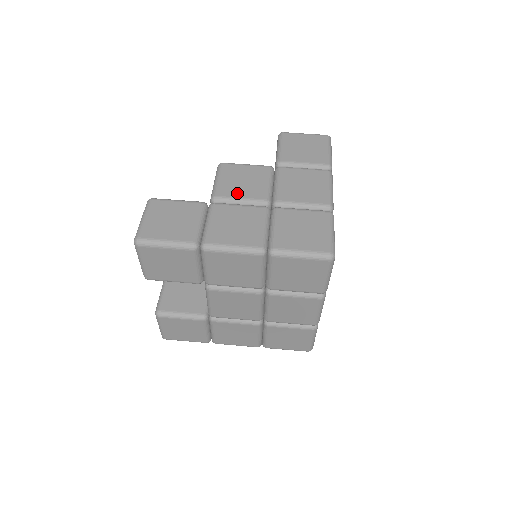
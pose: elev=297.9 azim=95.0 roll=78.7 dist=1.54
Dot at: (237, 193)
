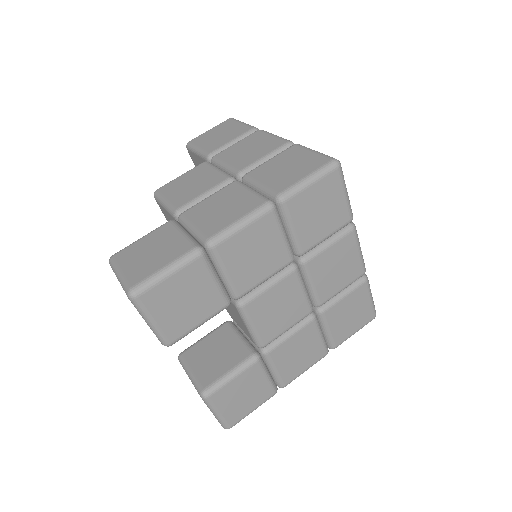
Dot at: (195, 193)
